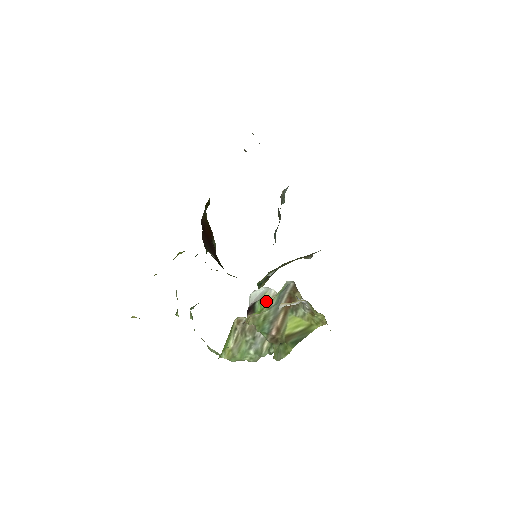
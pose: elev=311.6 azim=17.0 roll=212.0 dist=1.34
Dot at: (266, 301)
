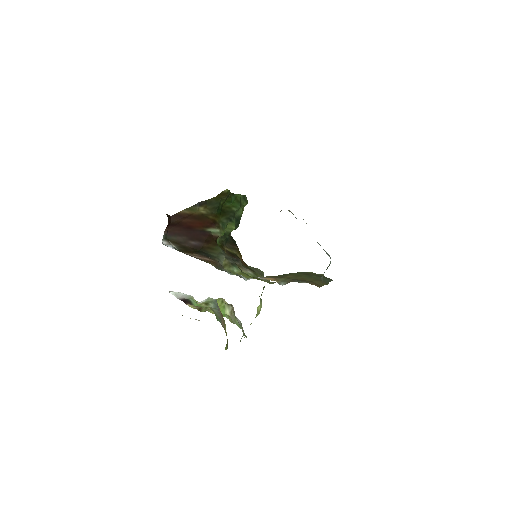
Dot at: occluded
